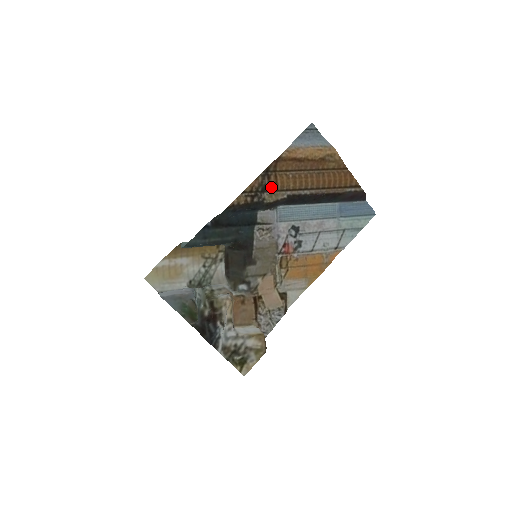
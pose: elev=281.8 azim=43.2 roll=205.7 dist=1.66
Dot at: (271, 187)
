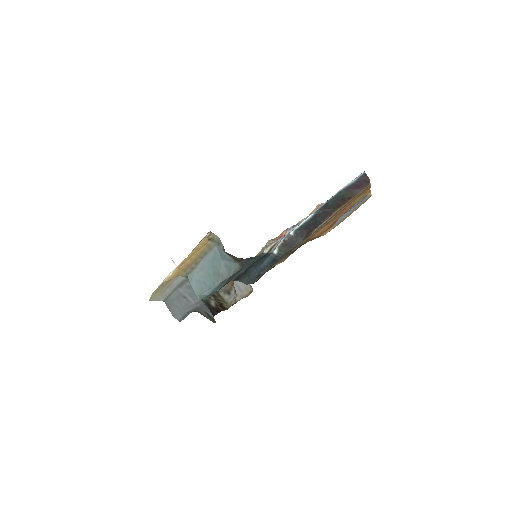
Dot at: (297, 247)
